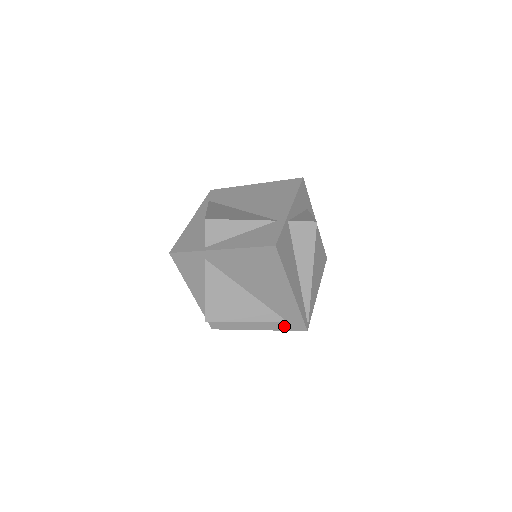
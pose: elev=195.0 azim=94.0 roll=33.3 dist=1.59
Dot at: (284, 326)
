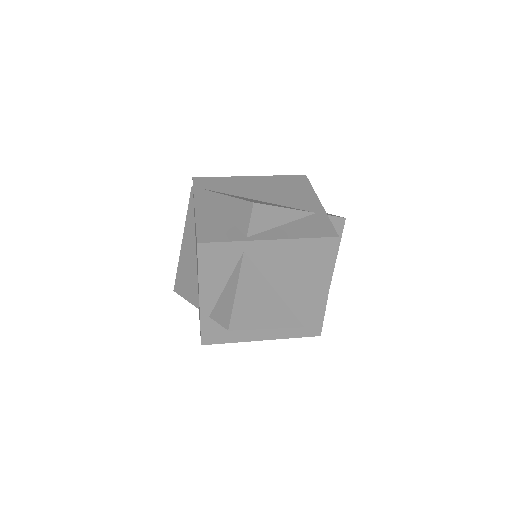
Dot at: (297, 332)
